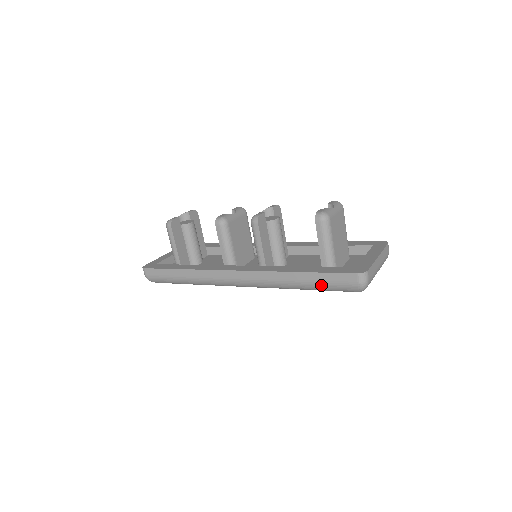
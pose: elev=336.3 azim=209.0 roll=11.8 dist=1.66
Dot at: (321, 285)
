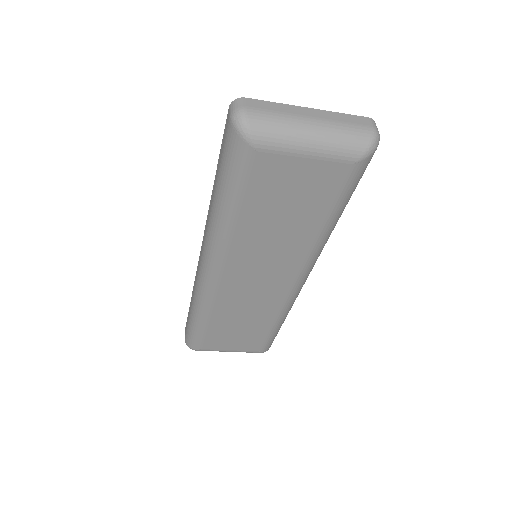
Dot at: (221, 172)
